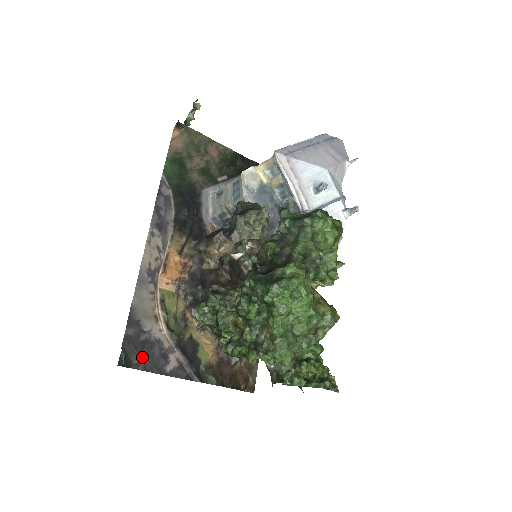
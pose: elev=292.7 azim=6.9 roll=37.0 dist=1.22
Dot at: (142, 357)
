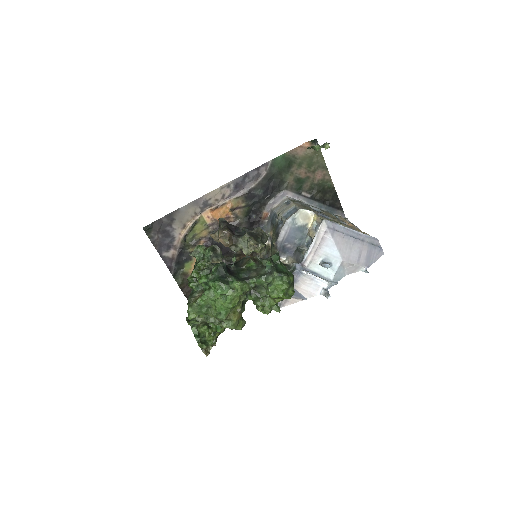
Dot at: (158, 236)
